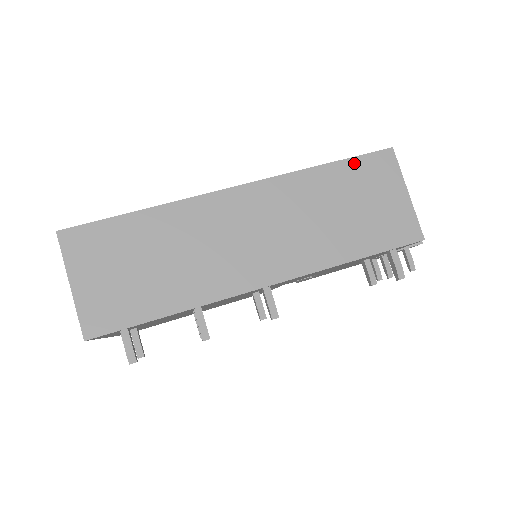
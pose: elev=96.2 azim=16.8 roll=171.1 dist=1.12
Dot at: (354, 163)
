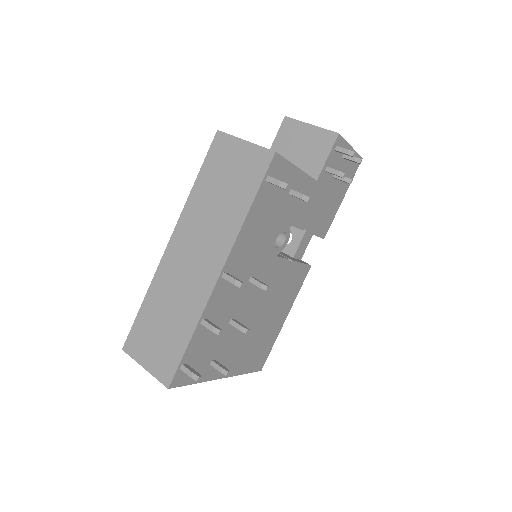
Dot at: (207, 163)
